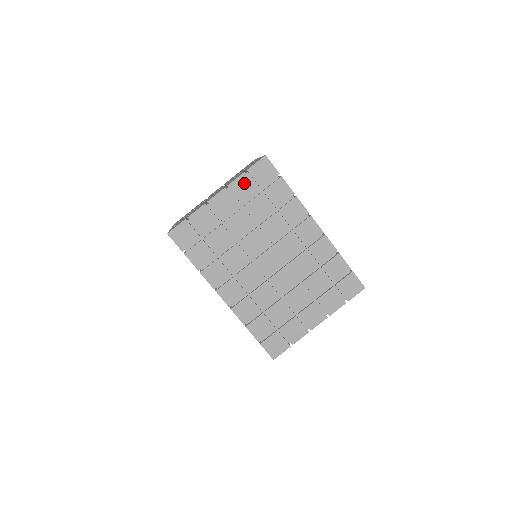
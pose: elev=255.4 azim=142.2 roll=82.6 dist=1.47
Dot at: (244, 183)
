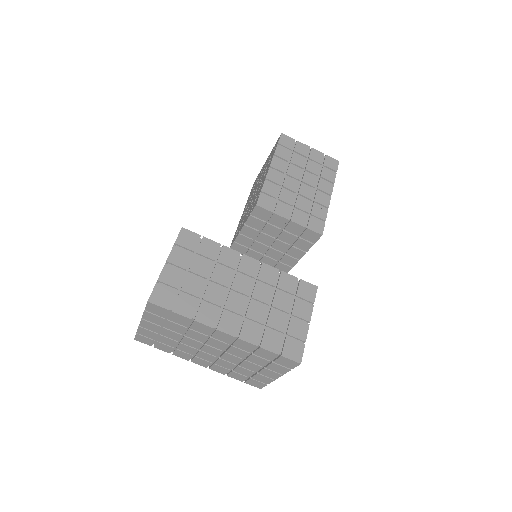
Dot at: (150, 316)
